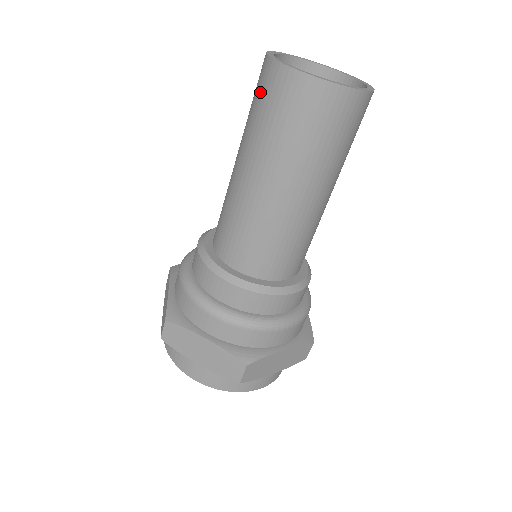
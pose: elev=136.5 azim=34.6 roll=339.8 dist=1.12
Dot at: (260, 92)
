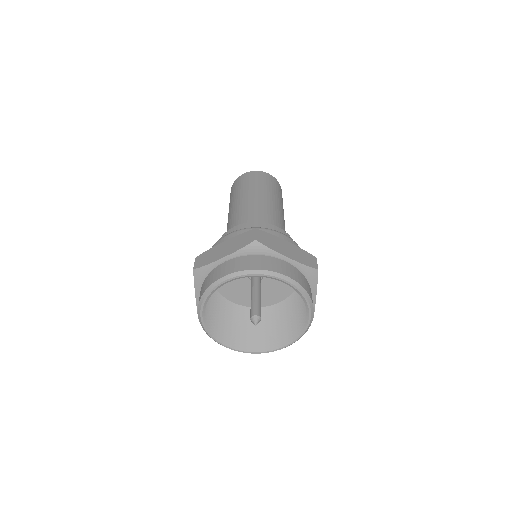
Dot at: (249, 179)
